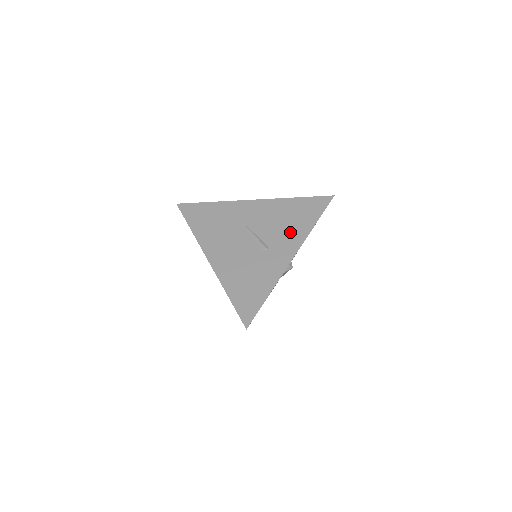
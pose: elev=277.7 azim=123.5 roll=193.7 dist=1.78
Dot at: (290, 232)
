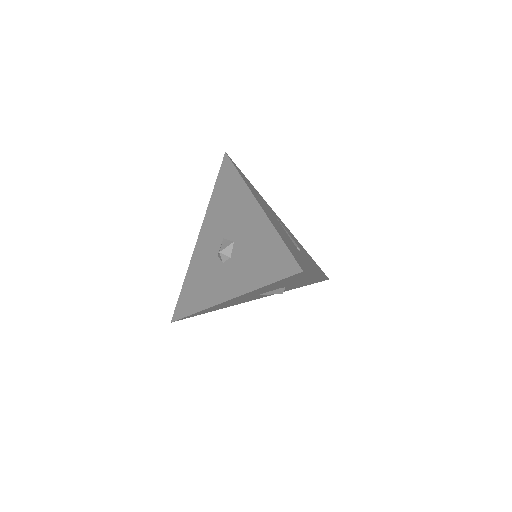
Dot at: (311, 262)
